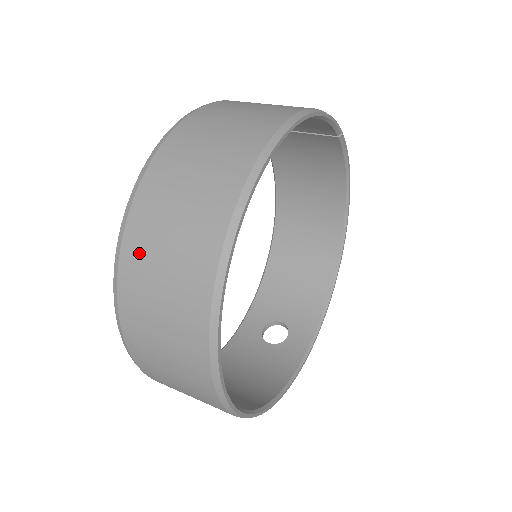
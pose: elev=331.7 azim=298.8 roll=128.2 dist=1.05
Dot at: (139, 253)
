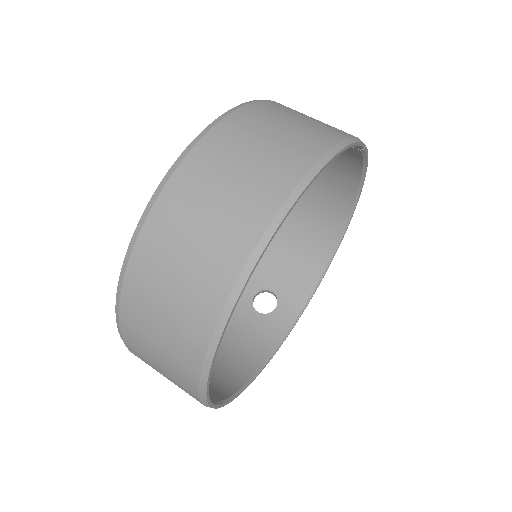
Dot at: (142, 288)
